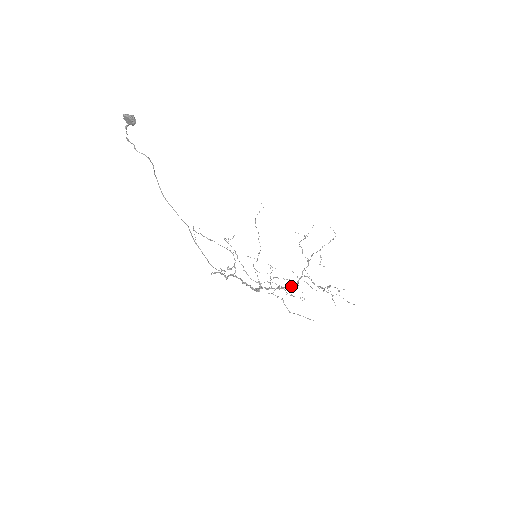
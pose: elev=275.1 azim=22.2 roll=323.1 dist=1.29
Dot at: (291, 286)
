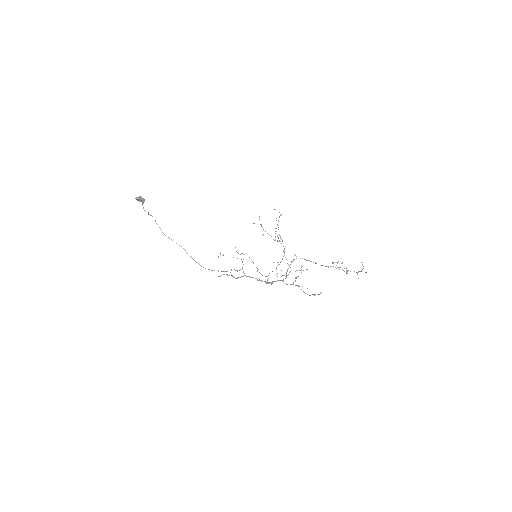
Dot at: occluded
